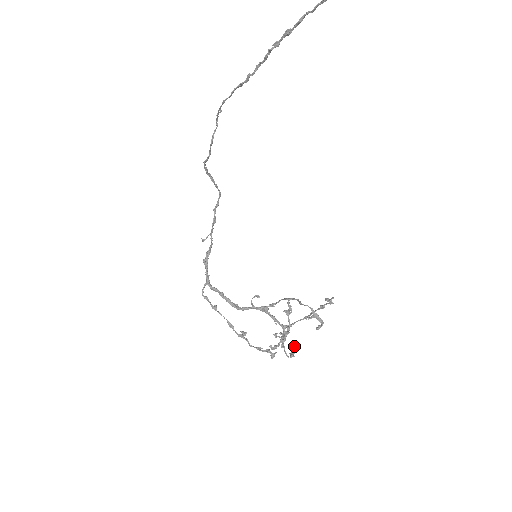
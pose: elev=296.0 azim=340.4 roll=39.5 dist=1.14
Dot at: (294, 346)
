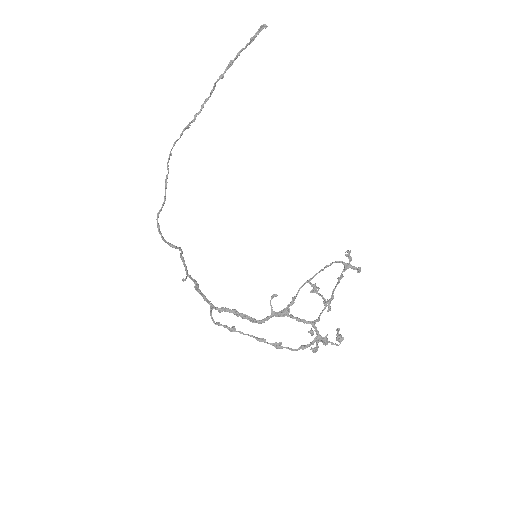
Dot at: (336, 329)
